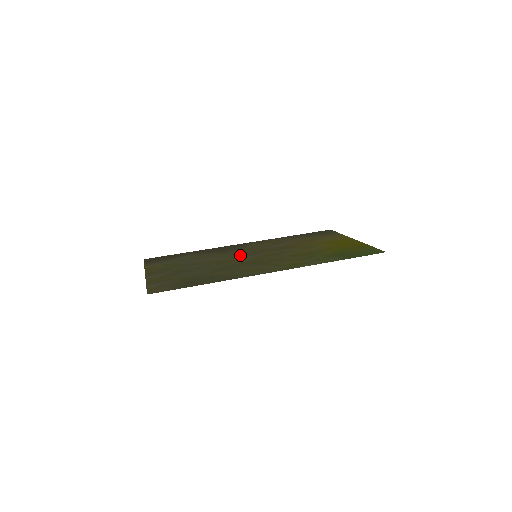
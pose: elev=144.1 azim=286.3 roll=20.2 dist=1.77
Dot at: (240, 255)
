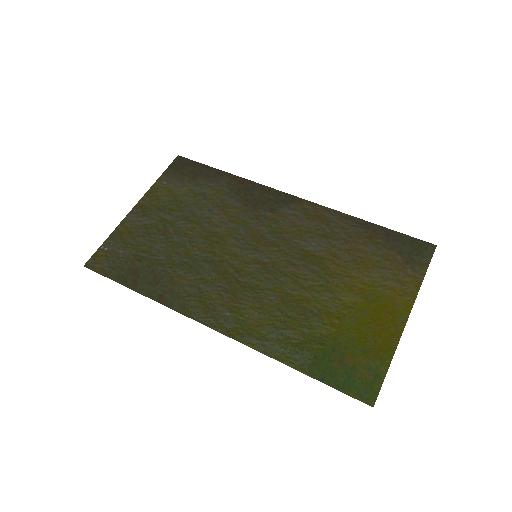
Dot at: (247, 236)
